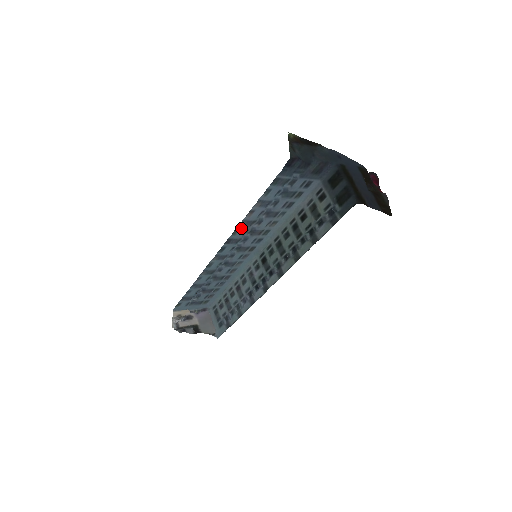
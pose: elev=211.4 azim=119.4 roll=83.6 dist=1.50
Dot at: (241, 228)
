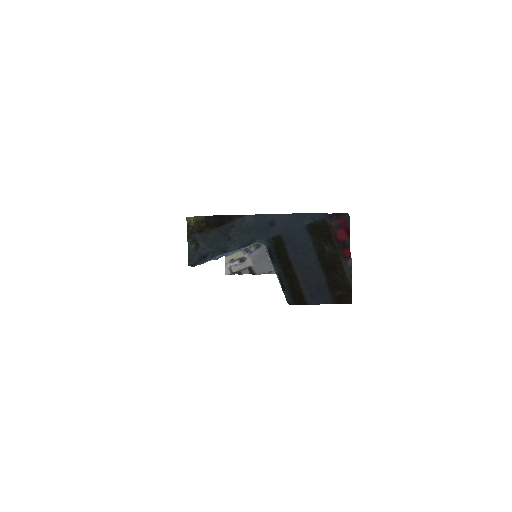
Dot at: occluded
